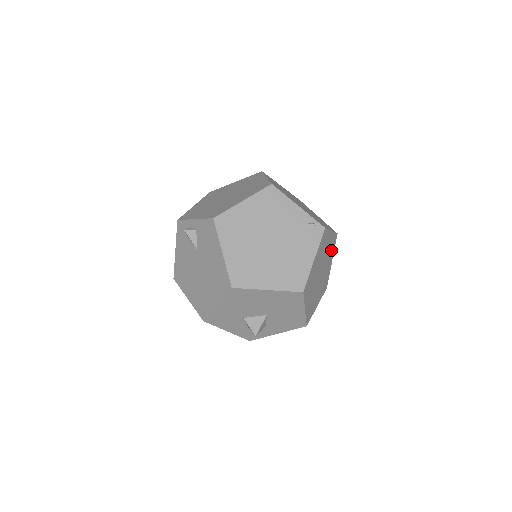
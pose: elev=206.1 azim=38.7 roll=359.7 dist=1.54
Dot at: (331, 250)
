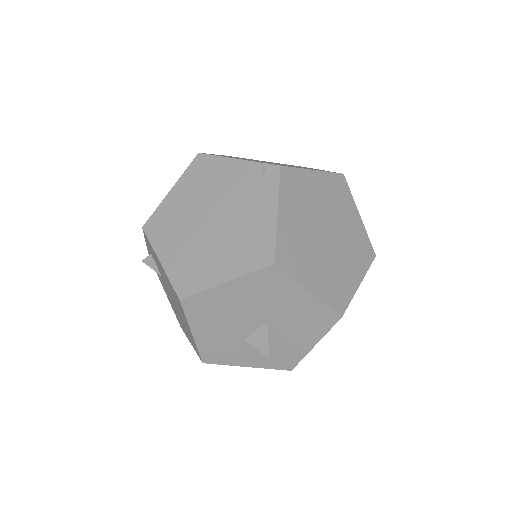
Dot at: (340, 198)
